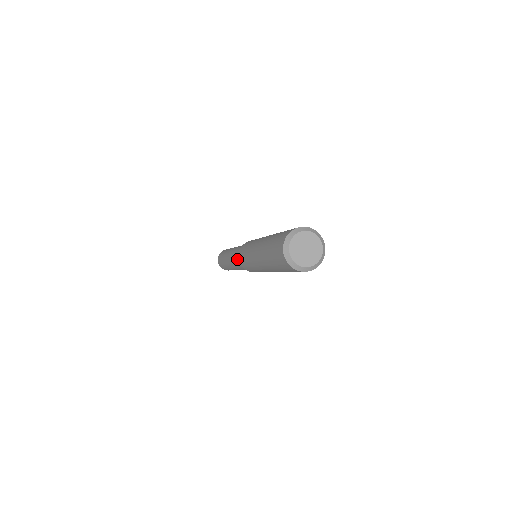
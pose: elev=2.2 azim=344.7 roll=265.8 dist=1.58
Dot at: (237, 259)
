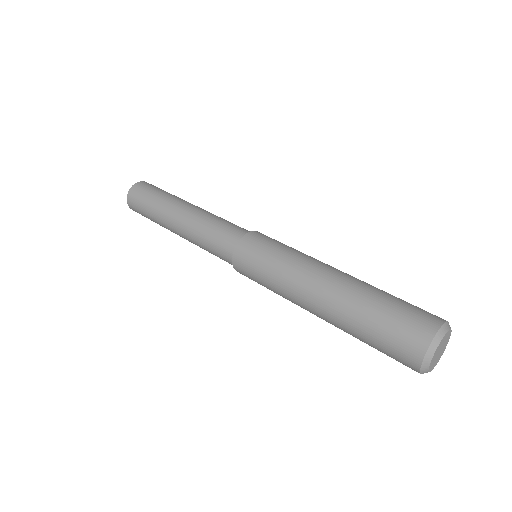
Dot at: occluded
